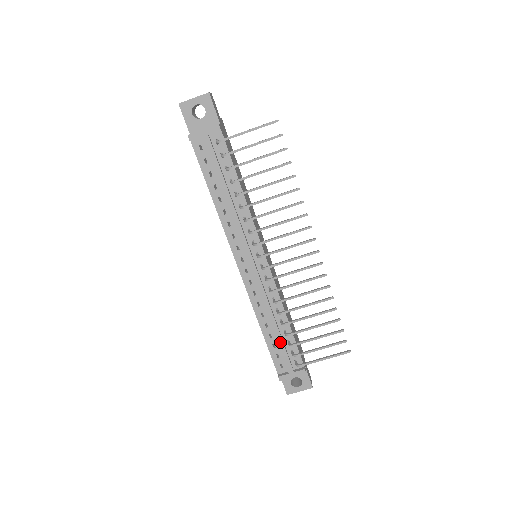
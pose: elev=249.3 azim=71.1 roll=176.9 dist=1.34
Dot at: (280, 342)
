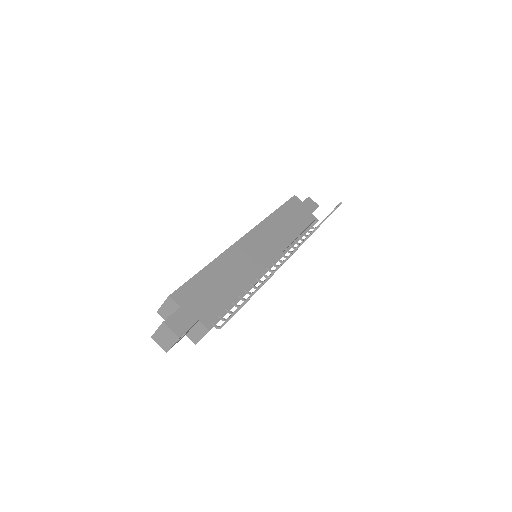
Dot at: occluded
